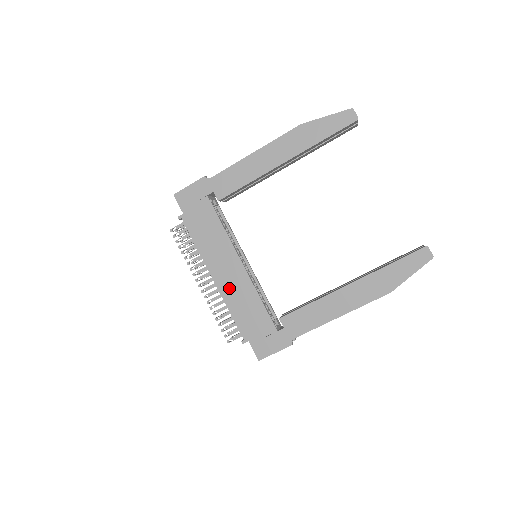
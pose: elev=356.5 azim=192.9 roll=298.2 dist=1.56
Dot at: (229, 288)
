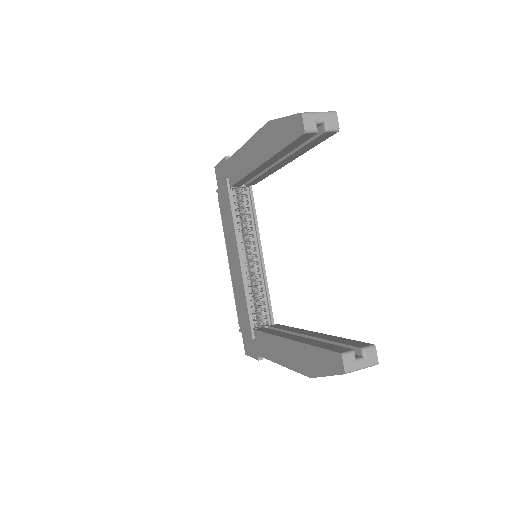
Dot at: (234, 277)
